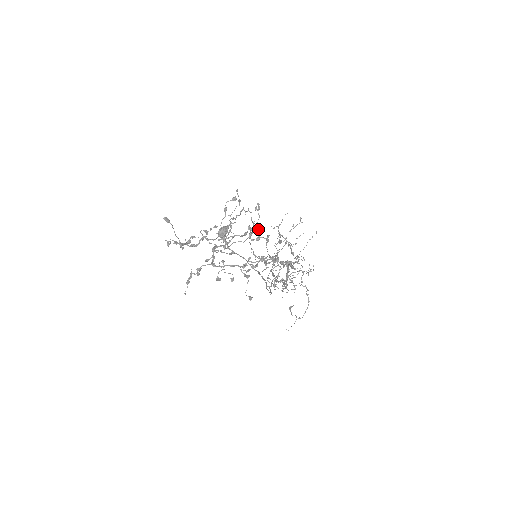
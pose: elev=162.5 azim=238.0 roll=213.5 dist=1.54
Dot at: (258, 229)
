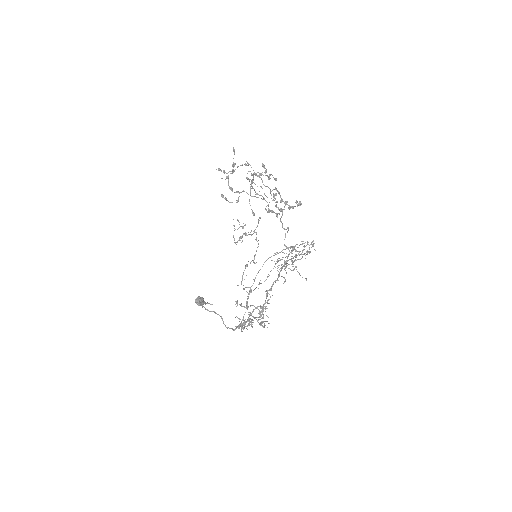
Dot at: (256, 262)
